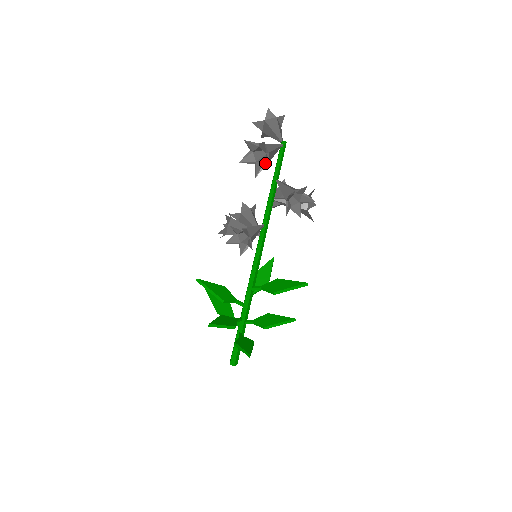
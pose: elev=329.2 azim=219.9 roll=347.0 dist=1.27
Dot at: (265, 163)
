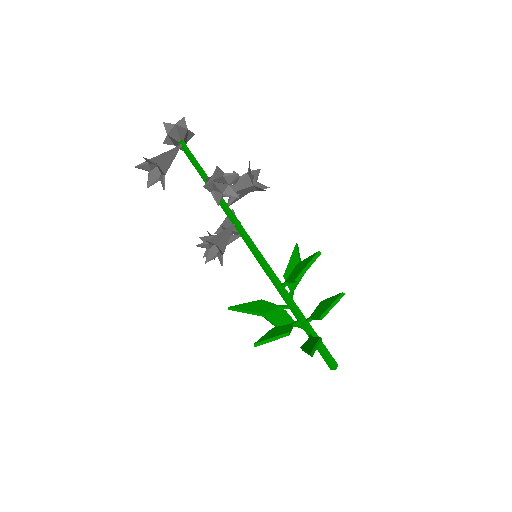
Dot at: (162, 174)
